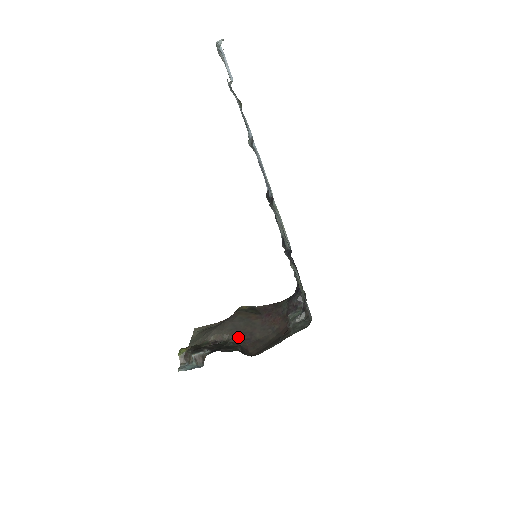
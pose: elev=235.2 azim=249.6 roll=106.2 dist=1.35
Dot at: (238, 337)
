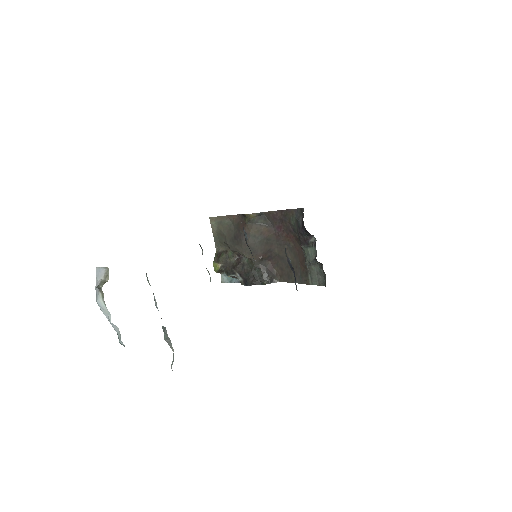
Dot at: (260, 261)
